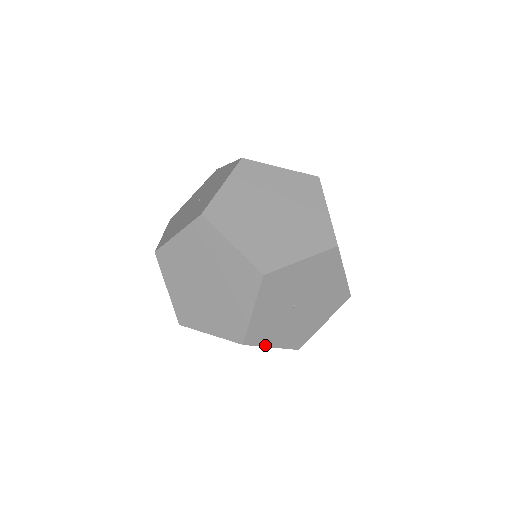
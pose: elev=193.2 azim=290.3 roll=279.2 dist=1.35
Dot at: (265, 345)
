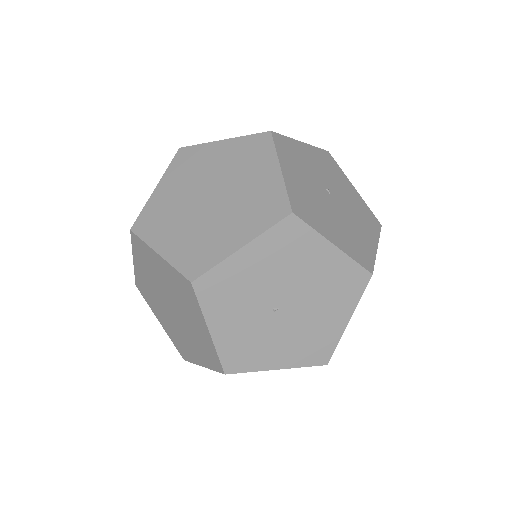
Dot at: (263, 368)
